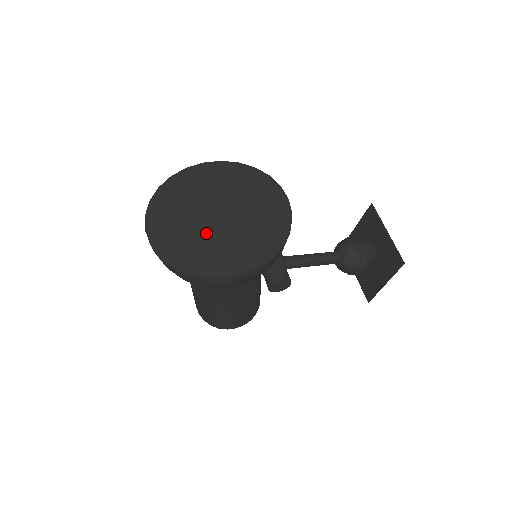
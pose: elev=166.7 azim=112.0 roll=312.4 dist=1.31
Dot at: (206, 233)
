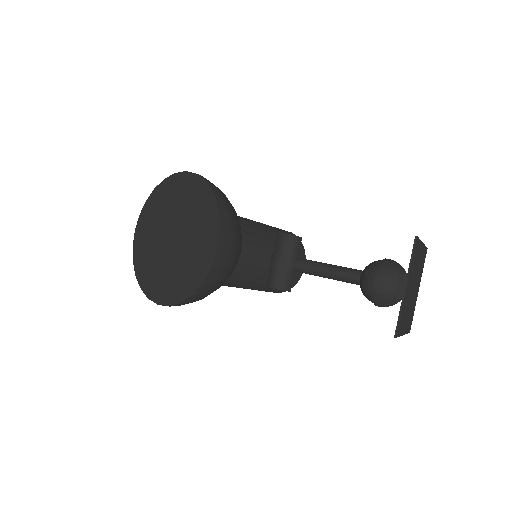
Dot at: (159, 252)
